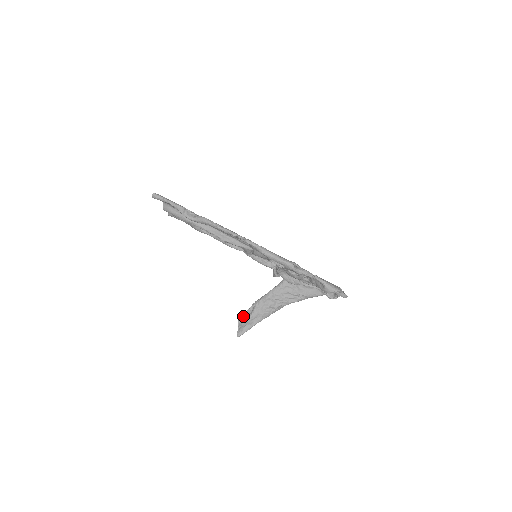
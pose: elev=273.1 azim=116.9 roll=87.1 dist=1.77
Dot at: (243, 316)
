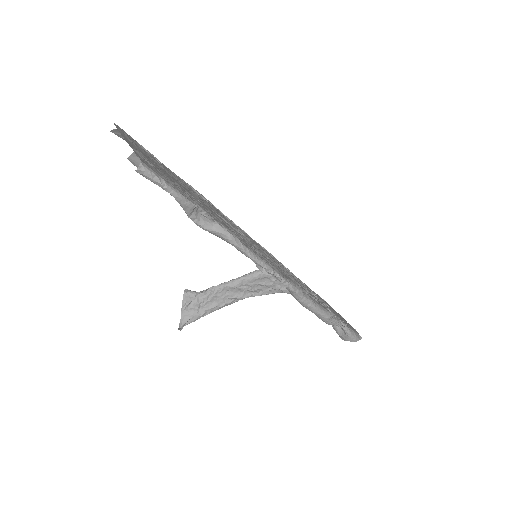
Dot at: (192, 300)
